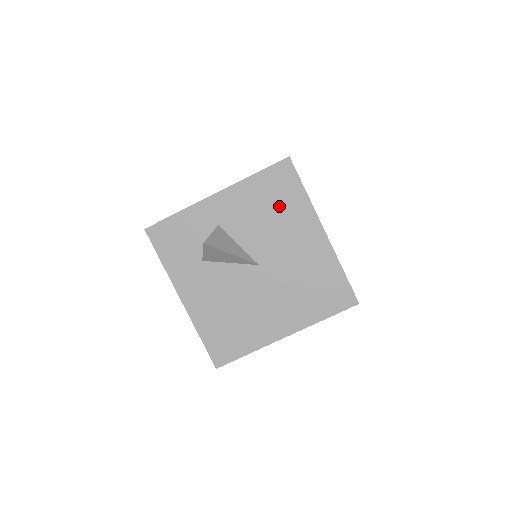
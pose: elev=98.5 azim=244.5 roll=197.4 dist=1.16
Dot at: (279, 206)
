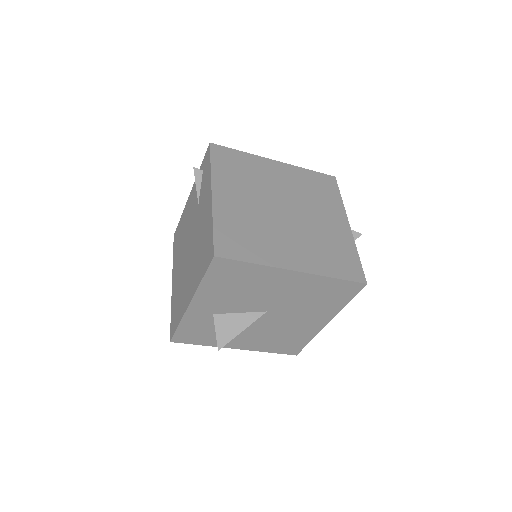
Dot at: (243, 282)
